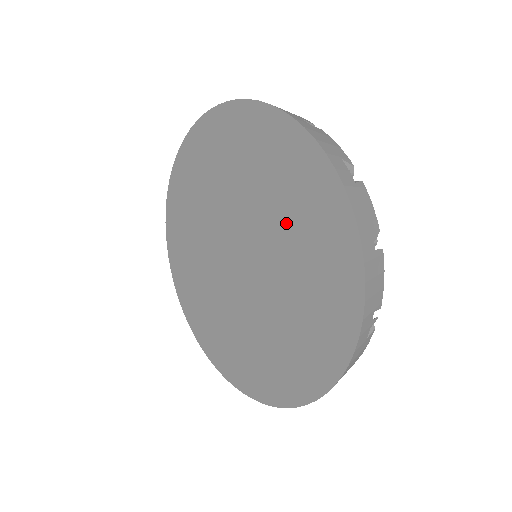
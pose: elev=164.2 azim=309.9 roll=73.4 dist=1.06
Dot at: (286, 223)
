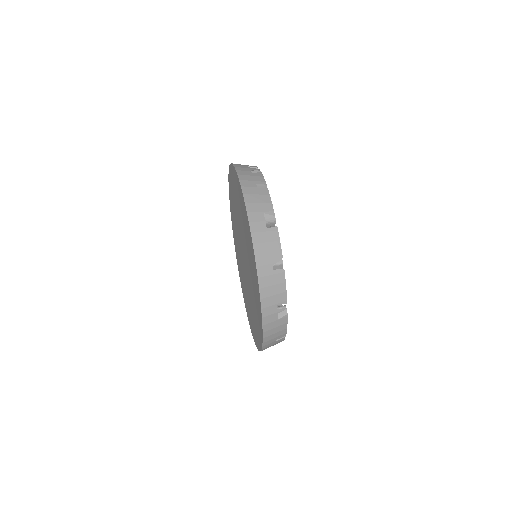
Dot at: occluded
